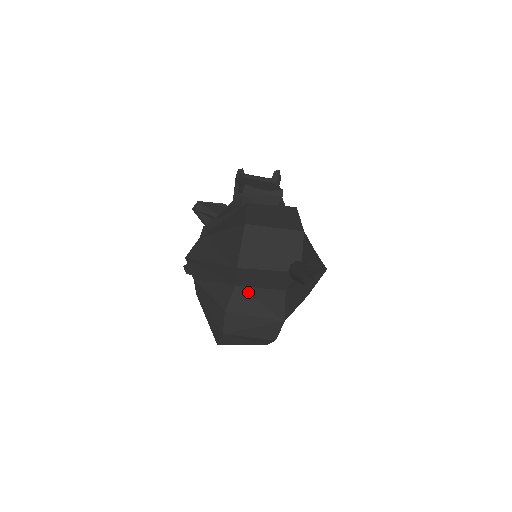
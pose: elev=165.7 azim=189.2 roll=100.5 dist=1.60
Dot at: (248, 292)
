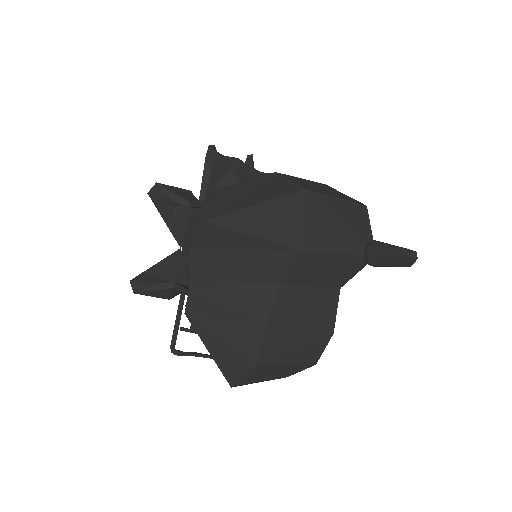
Dot at: (295, 293)
